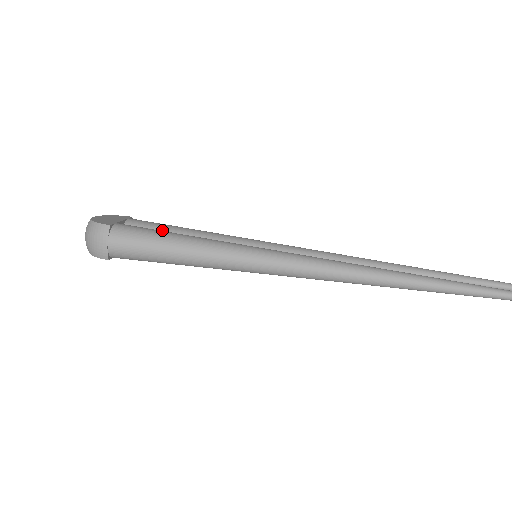
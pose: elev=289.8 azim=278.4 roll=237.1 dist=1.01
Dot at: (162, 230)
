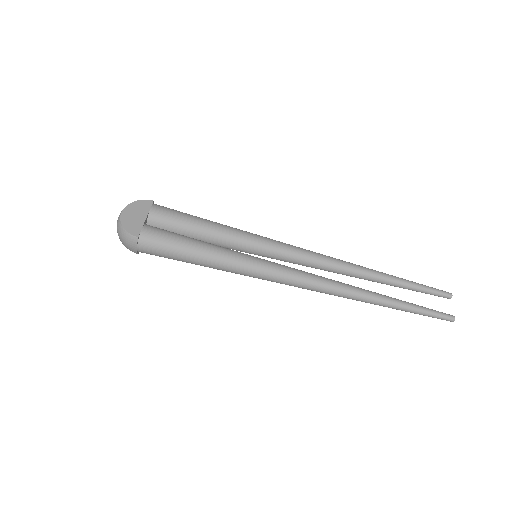
Dot at: (180, 226)
